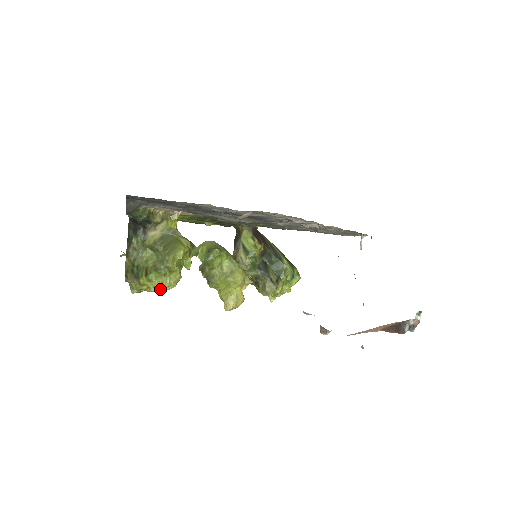
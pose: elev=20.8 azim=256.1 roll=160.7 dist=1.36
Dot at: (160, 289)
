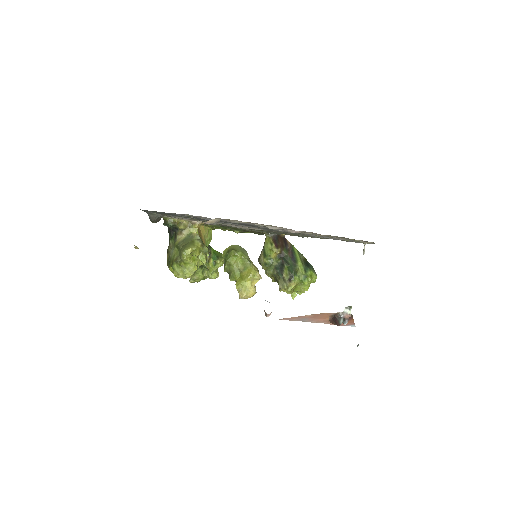
Dot at: (182, 276)
